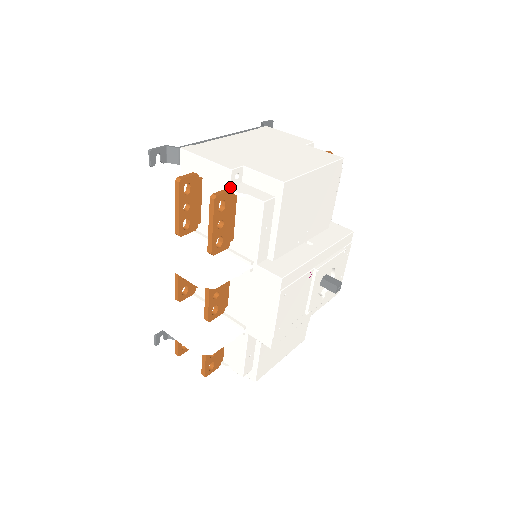
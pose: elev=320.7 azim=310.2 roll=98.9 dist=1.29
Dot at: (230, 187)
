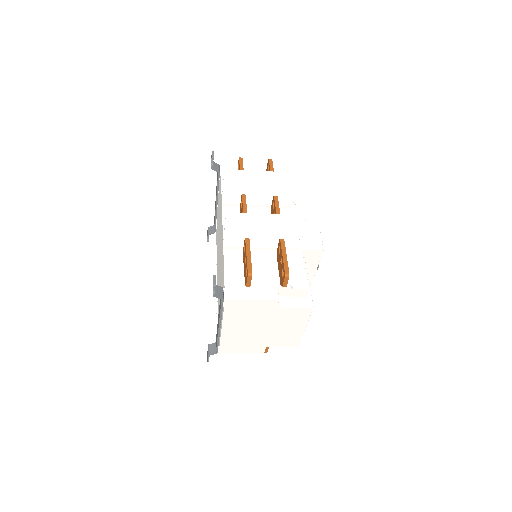
Dot at: occluded
